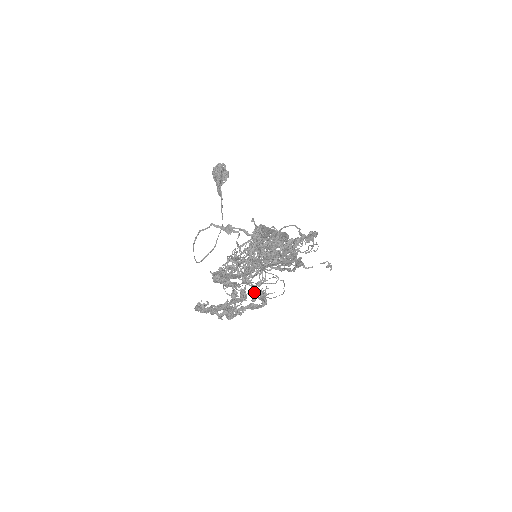
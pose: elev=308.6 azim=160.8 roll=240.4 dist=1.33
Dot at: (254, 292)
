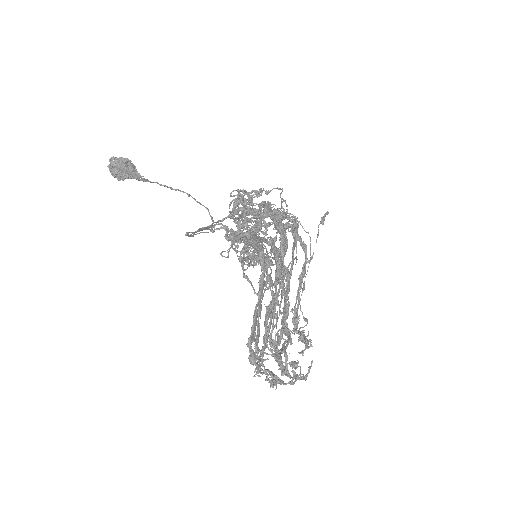
Dot at: occluded
